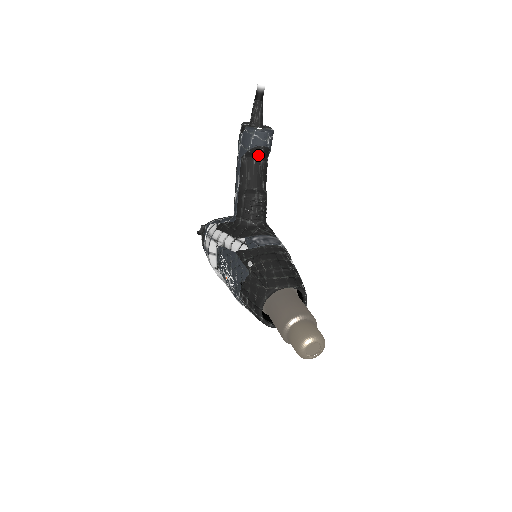
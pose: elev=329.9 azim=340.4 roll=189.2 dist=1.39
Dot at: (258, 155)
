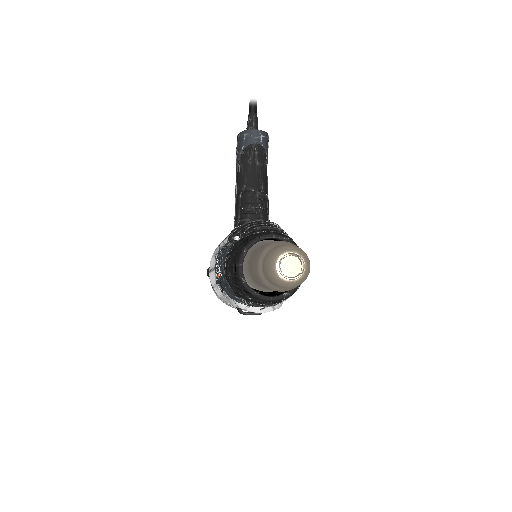
Dot at: (253, 156)
